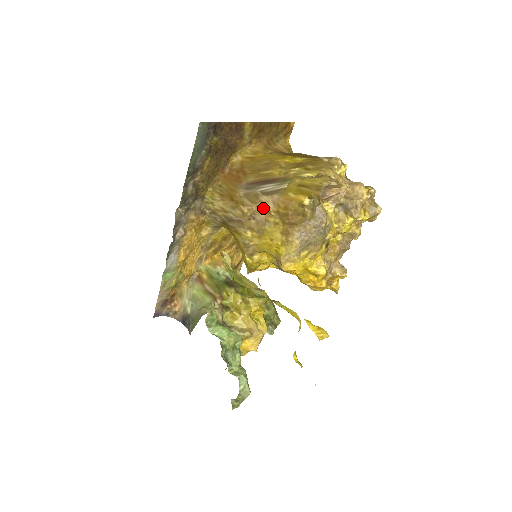
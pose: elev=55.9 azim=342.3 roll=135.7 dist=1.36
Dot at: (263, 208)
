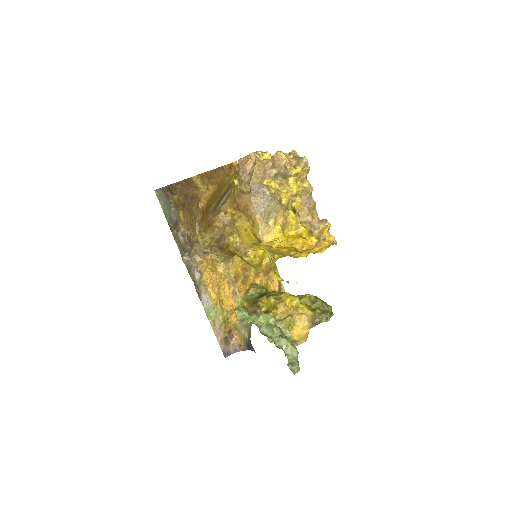
Dot at: (226, 214)
